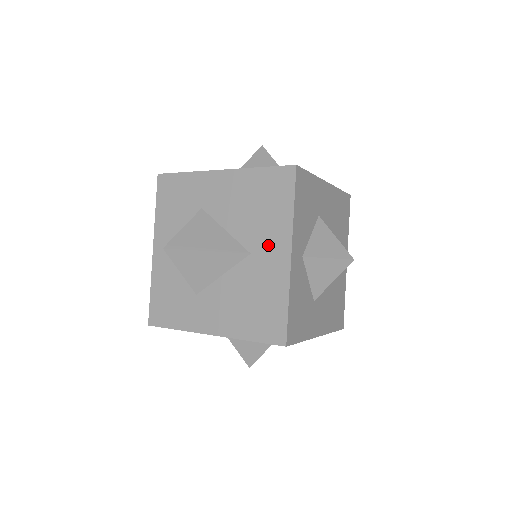
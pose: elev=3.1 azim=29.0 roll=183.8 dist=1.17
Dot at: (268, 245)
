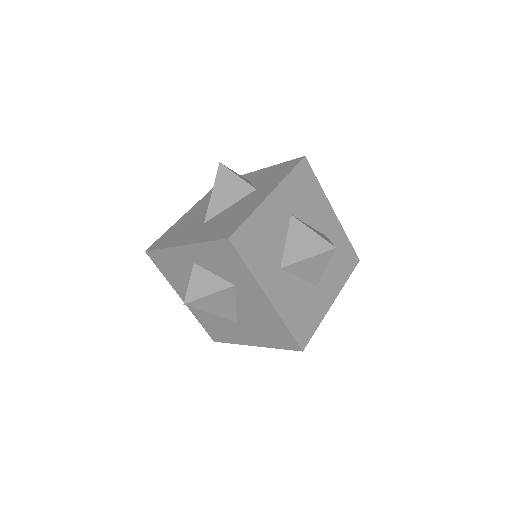
Dot at: (249, 333)
